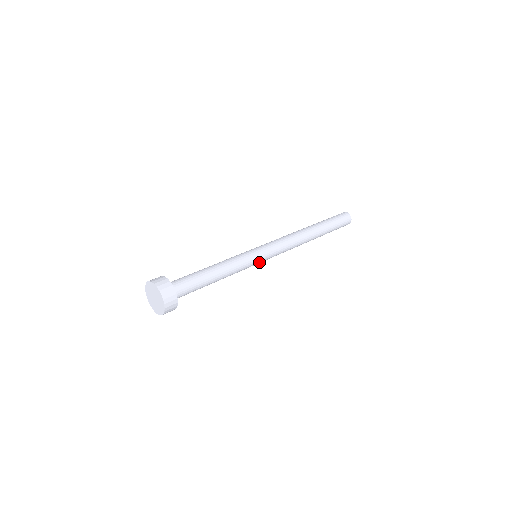
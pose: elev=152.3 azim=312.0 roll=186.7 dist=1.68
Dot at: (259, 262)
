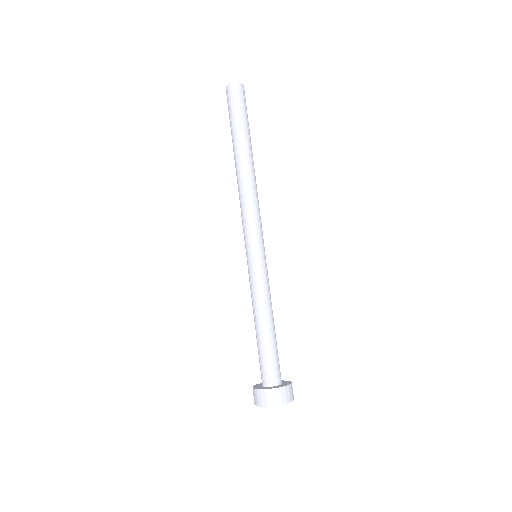
Dot at: occluded
